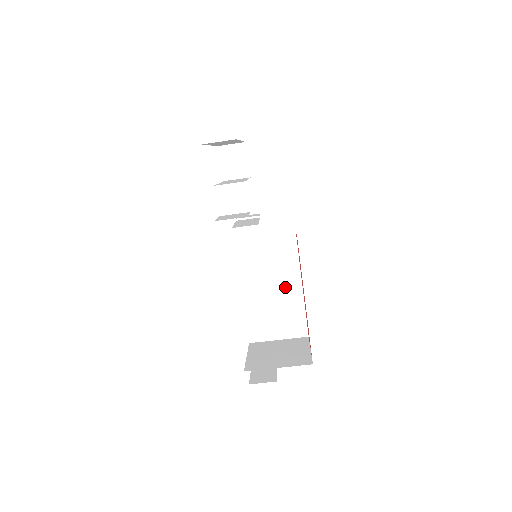
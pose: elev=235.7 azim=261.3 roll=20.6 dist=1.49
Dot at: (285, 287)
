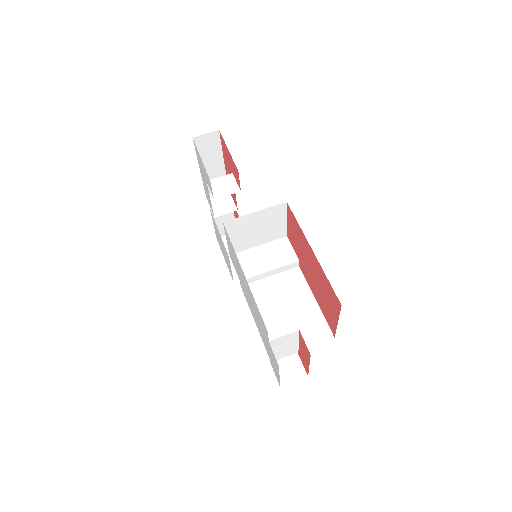
Dot at: (293, 294)
